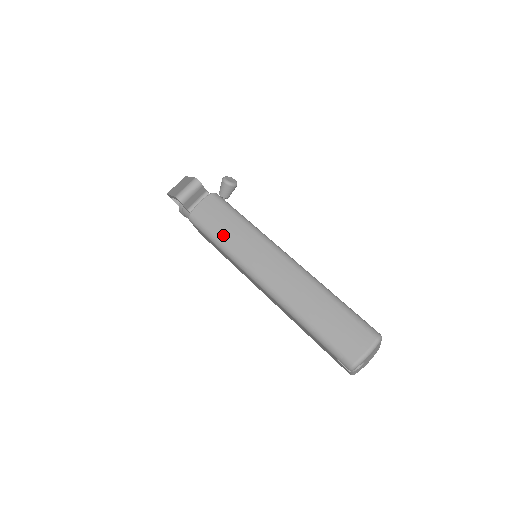
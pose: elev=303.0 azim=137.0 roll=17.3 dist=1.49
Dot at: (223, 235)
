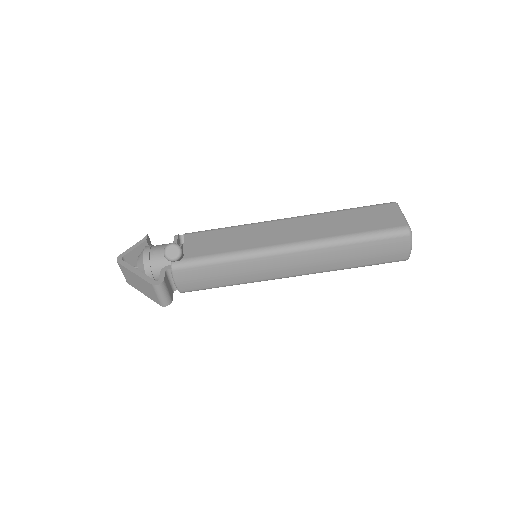
Dot at: (225, 282)
